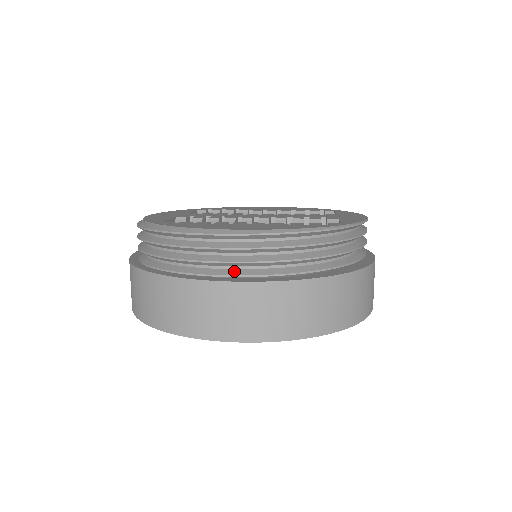
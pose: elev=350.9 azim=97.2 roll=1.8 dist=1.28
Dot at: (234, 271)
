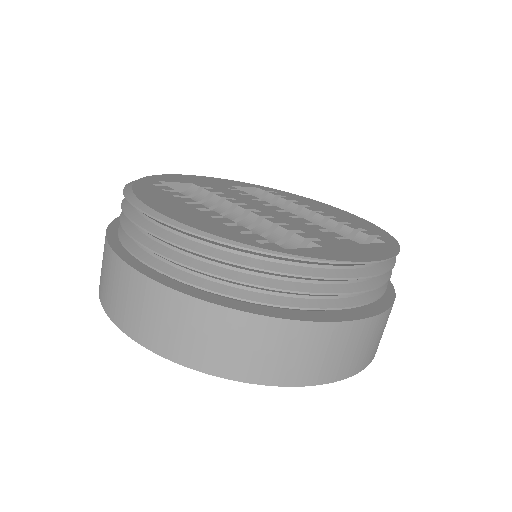
Dot at: (140, 251)
